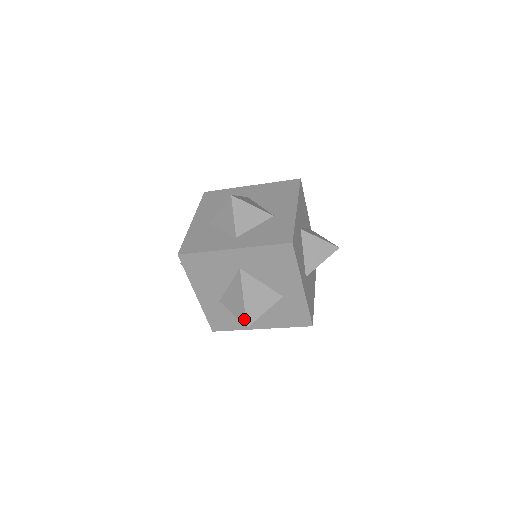
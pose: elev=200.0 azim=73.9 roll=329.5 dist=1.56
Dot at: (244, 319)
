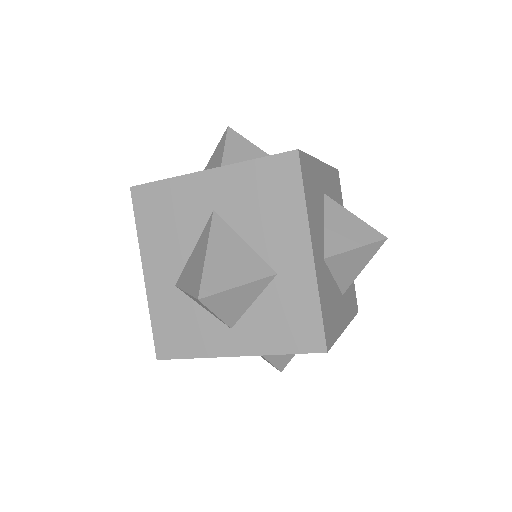
Dot at: occluded
